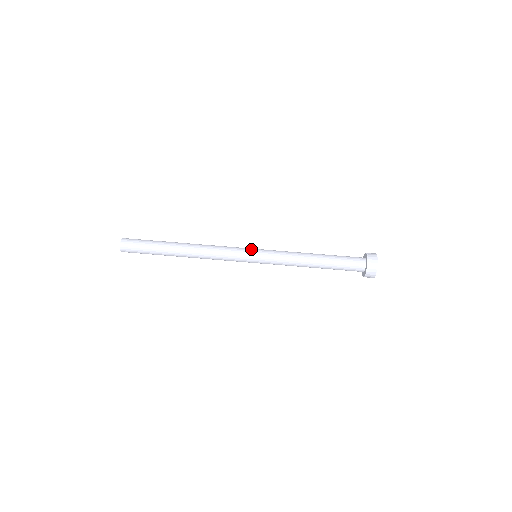
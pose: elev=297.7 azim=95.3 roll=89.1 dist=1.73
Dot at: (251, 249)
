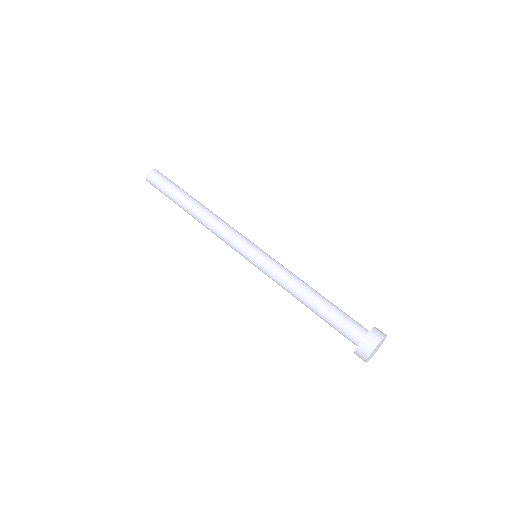
Dot at: occluded
